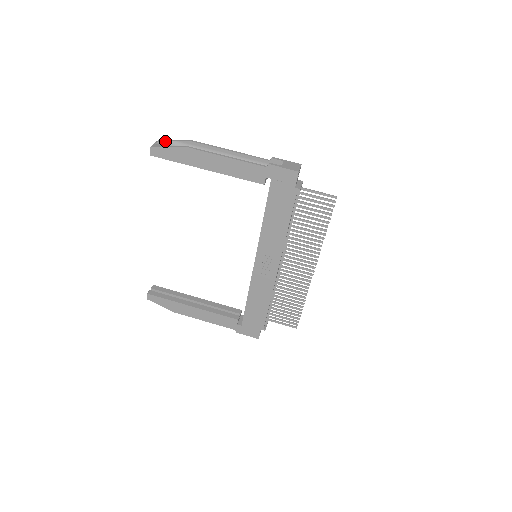
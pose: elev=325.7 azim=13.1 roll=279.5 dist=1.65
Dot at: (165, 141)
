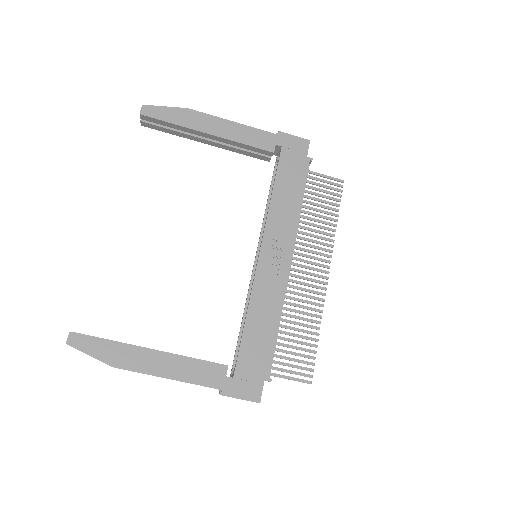
Dot at: occluded
